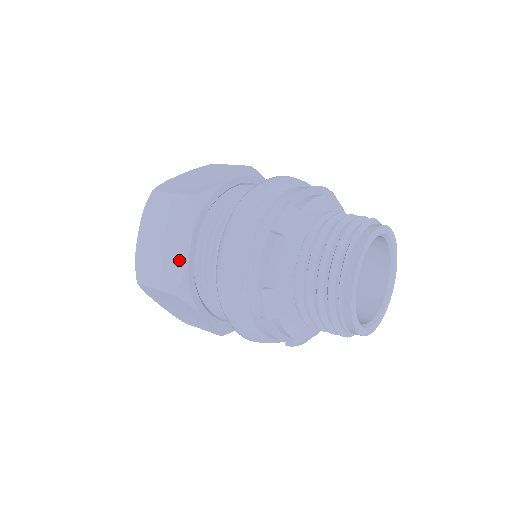
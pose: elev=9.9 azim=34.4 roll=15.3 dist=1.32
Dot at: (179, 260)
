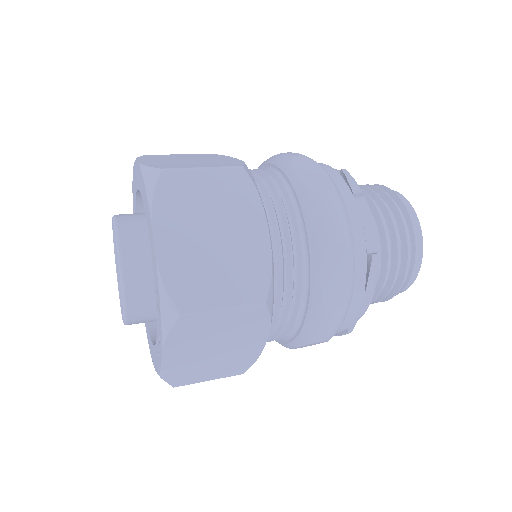
Dot at: (249, 354)
